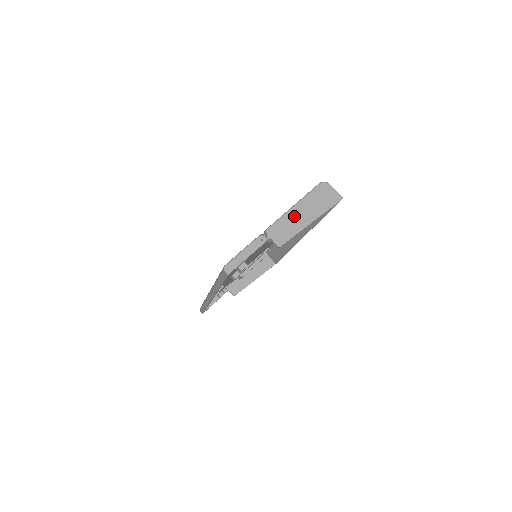
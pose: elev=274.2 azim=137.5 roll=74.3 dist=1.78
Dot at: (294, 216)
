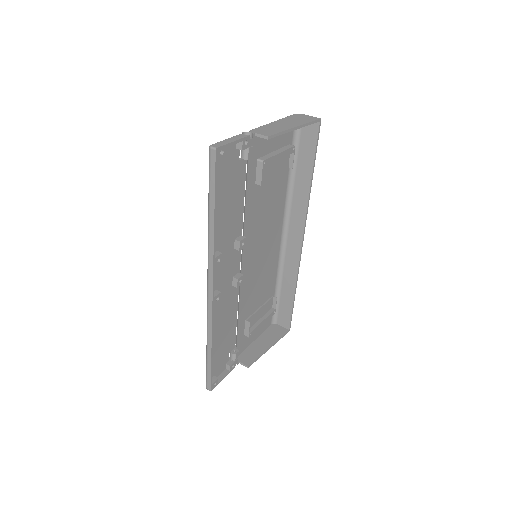
Dot at: (276, 125)
